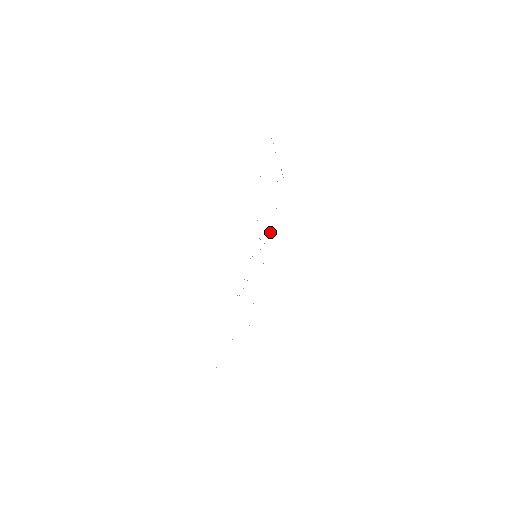
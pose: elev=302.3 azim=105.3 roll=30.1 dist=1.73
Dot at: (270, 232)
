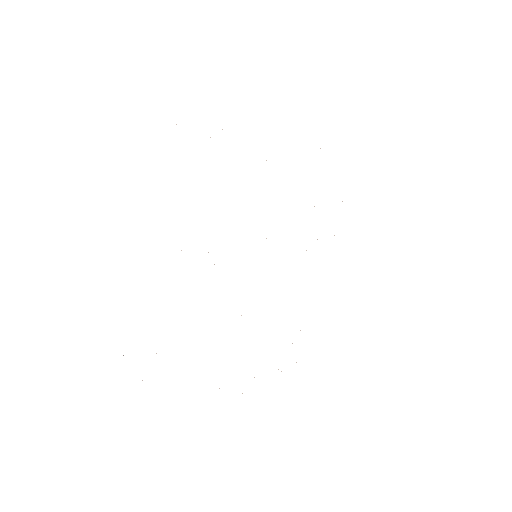
Dot at: occluded
